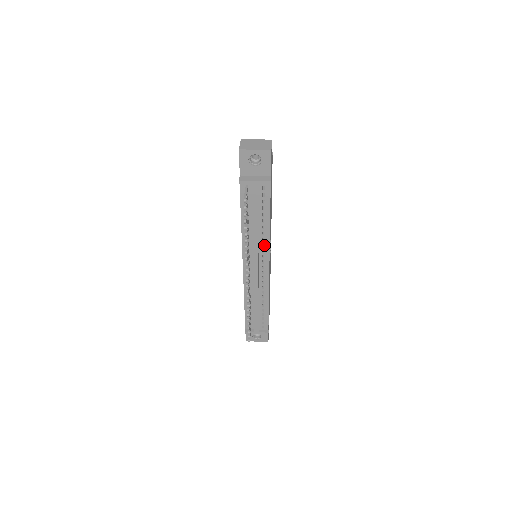
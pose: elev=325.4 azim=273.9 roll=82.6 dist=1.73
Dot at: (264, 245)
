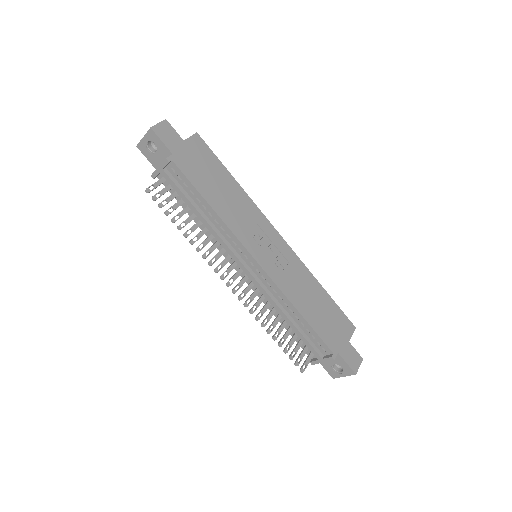
Dot at: (229, 235)
